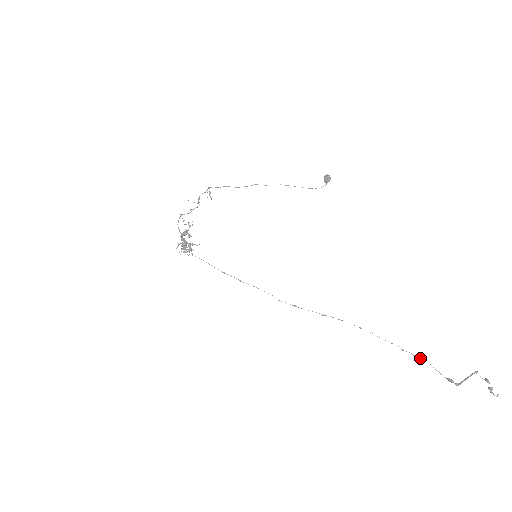
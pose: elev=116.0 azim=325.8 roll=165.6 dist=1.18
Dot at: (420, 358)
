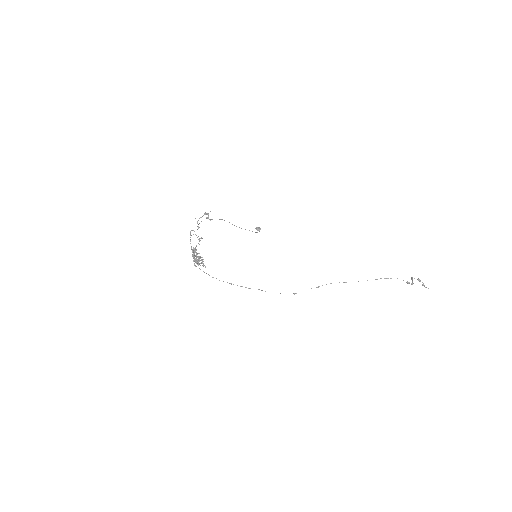
Dot at: (387, 278)
